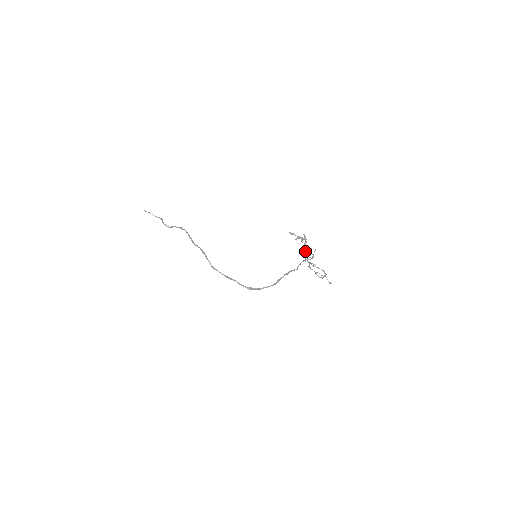
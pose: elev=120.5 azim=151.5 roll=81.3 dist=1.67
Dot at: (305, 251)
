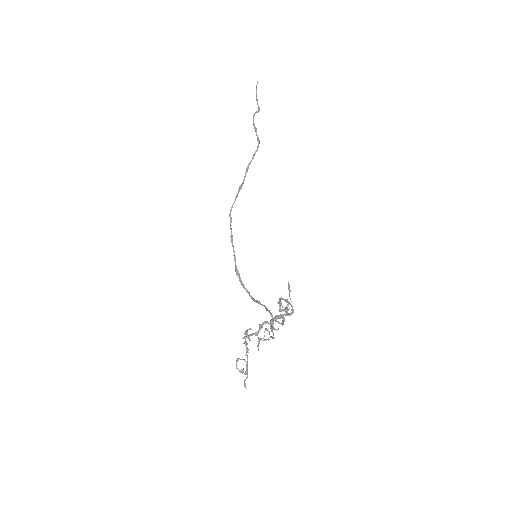
Dot at: (259, 325)
